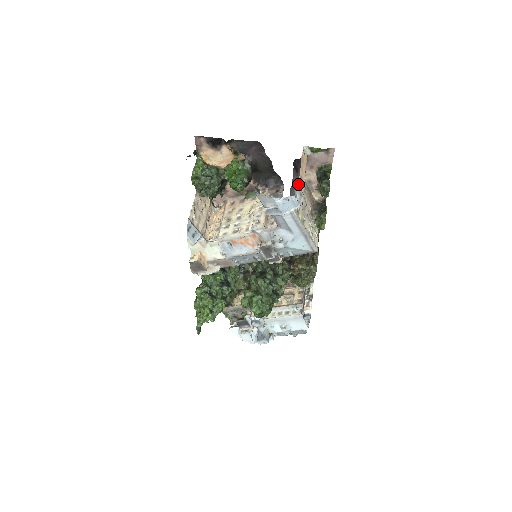
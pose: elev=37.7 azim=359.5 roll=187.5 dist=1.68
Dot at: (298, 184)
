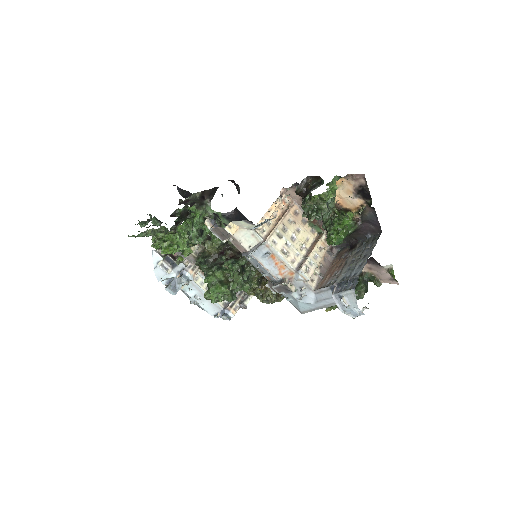
Dot at: occluded
